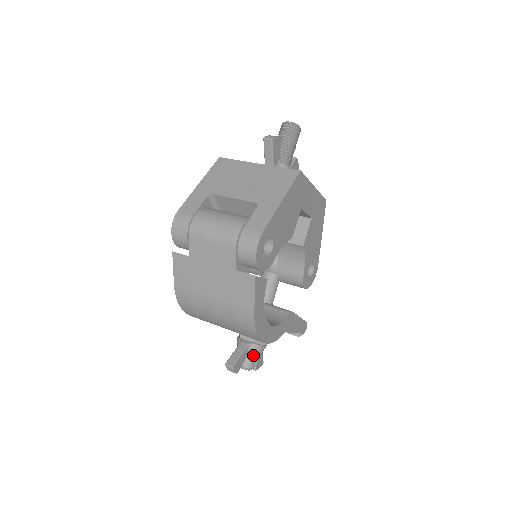
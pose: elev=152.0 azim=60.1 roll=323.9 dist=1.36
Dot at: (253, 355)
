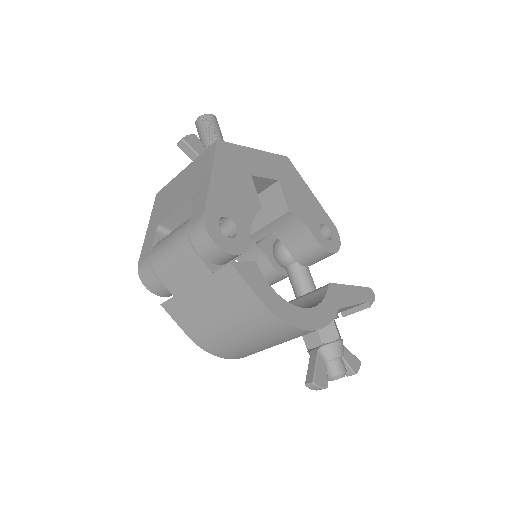
Dot at: (333, 358)
